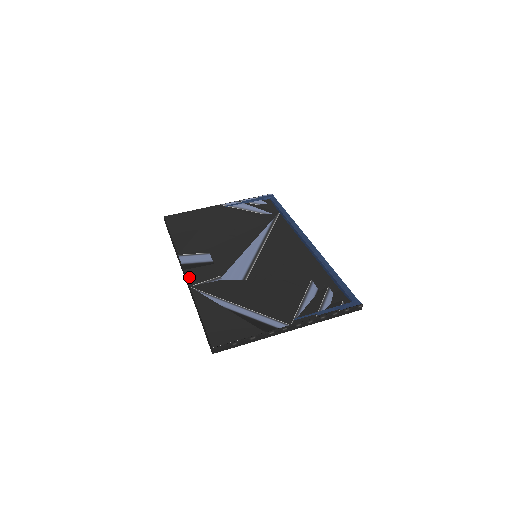
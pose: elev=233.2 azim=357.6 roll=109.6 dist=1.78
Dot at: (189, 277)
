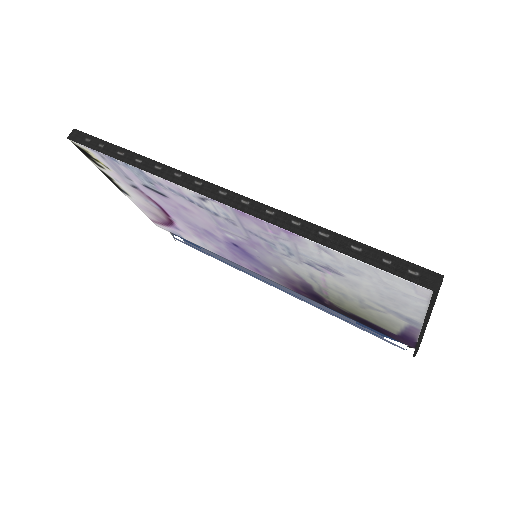
Dot at: (245, 199)
